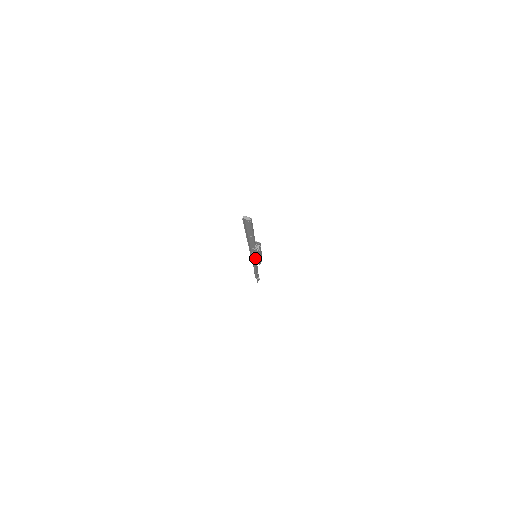
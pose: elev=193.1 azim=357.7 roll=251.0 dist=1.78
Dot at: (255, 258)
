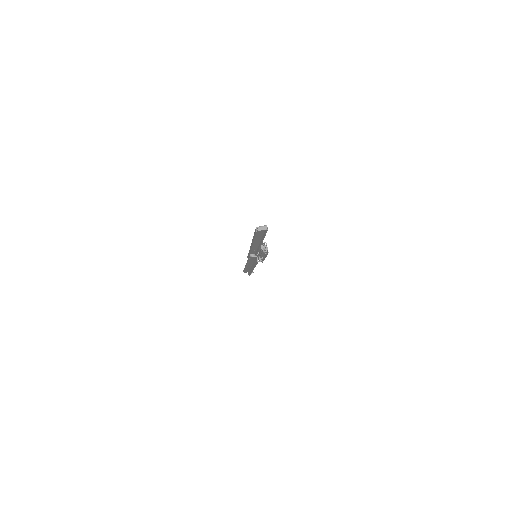
Dot at: (257, 259)
